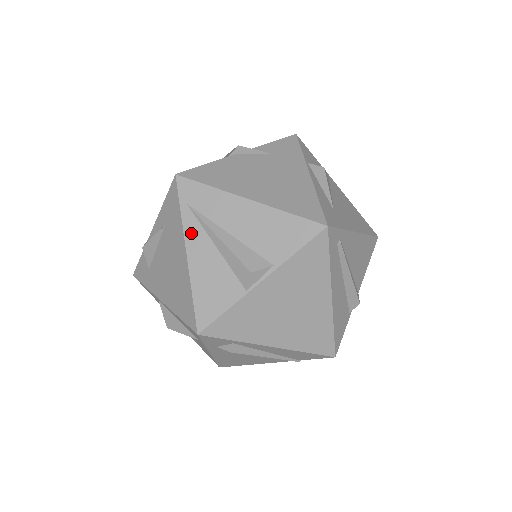
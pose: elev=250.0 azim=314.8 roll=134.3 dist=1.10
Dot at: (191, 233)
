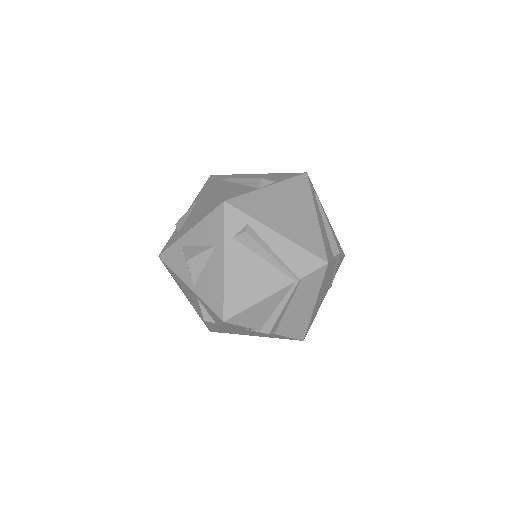
Dot at: (220, 183)
